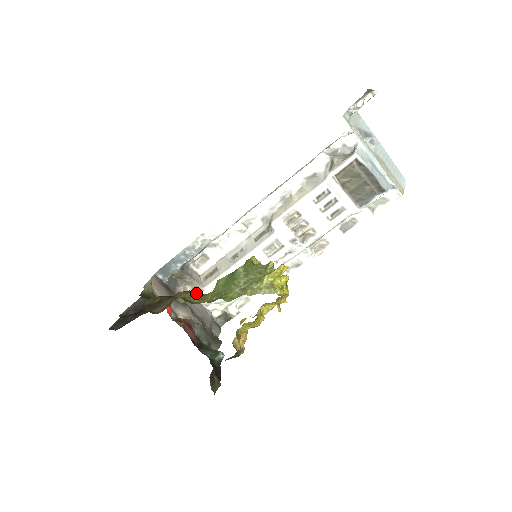
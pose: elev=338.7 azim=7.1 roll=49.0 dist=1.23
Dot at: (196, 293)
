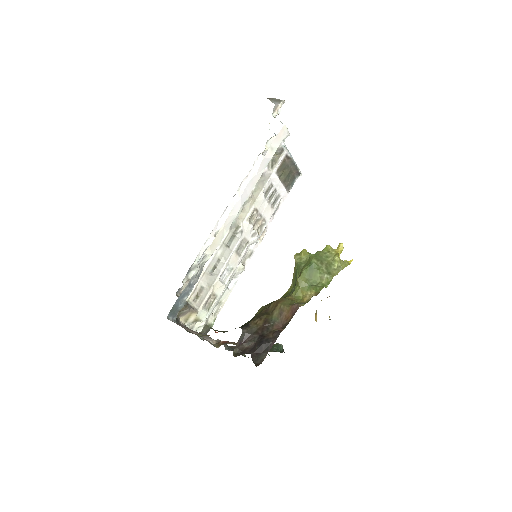
Dot at: (286, 298)
